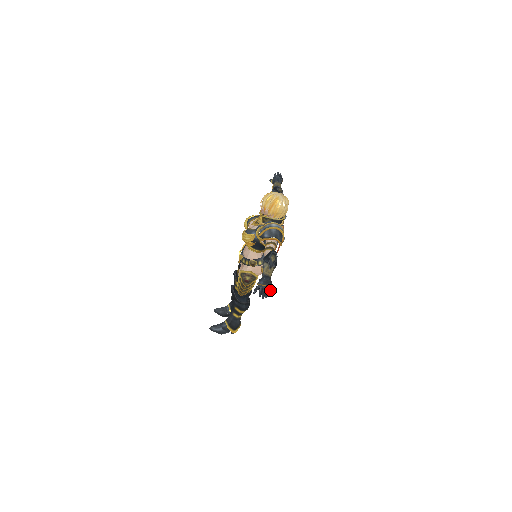
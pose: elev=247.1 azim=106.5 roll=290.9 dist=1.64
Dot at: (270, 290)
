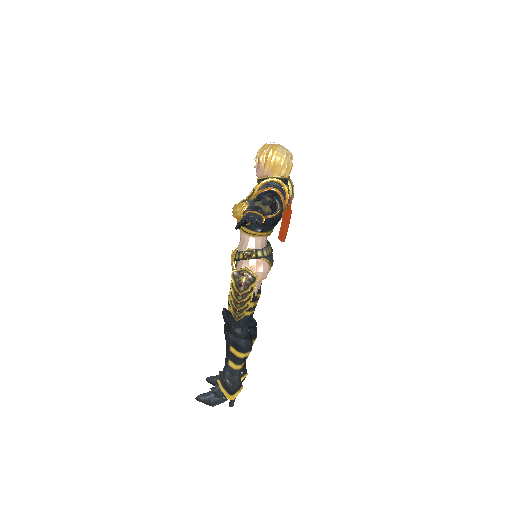
Dot at: (261, 219)
